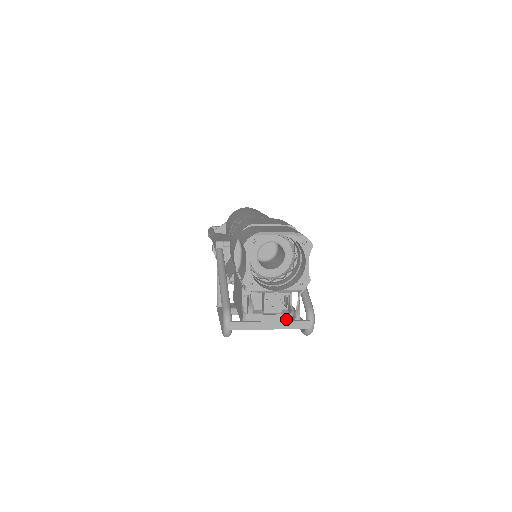
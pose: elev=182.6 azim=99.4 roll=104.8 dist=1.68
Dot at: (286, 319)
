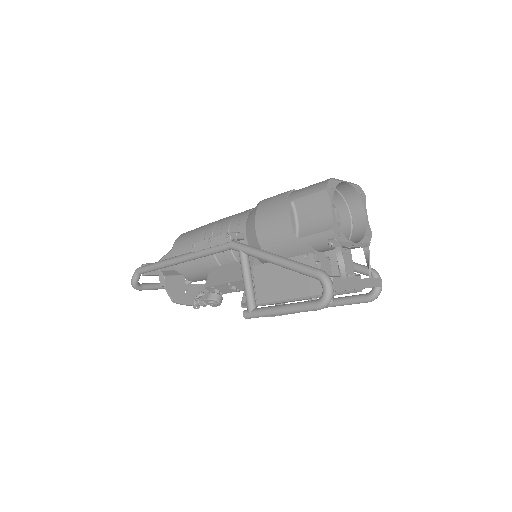
Dot at: occluded
